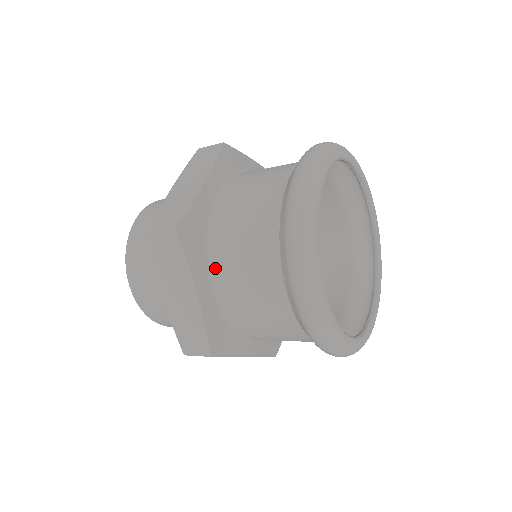
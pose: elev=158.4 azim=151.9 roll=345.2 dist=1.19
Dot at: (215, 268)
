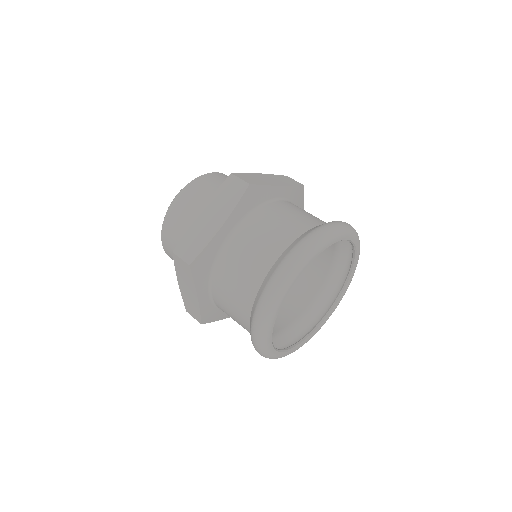
Dot at: (213, 286)
